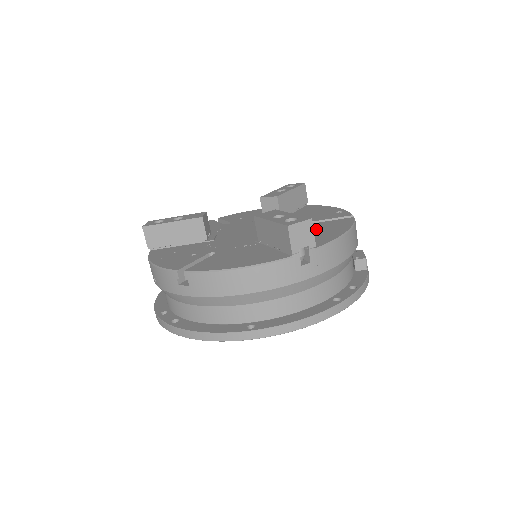
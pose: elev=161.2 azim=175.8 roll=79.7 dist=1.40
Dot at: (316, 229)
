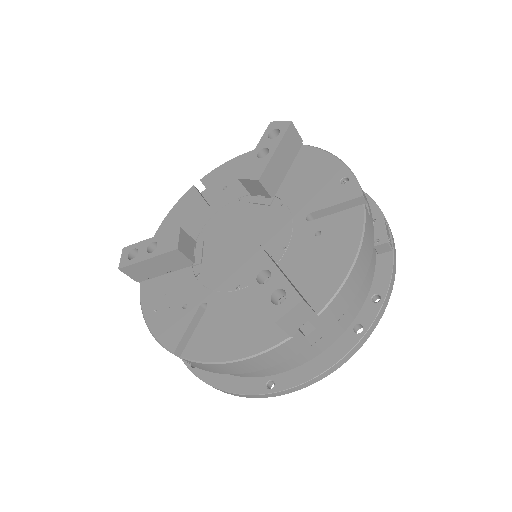
Dot at: (316, 245)
